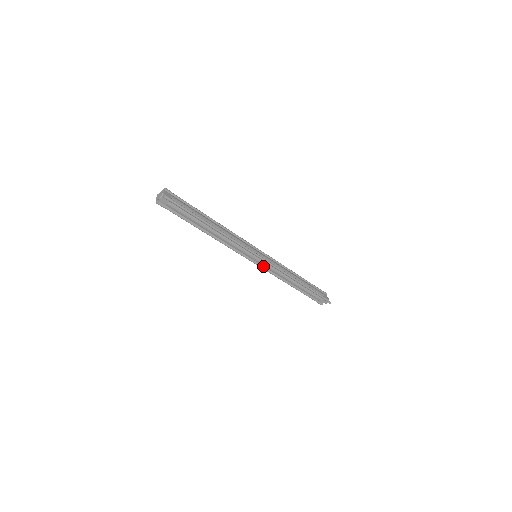
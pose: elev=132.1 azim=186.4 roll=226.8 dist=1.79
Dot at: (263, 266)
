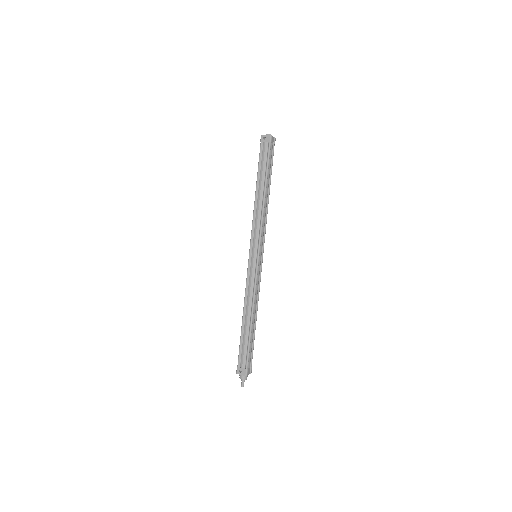
Dot at: (257, 269)
